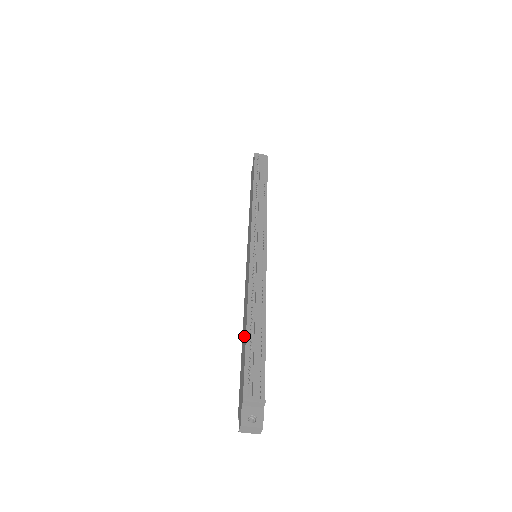
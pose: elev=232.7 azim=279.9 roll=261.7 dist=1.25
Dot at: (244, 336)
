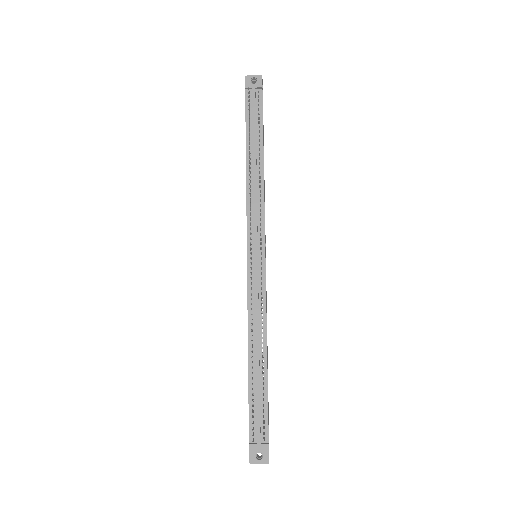
Dot at: occluded
